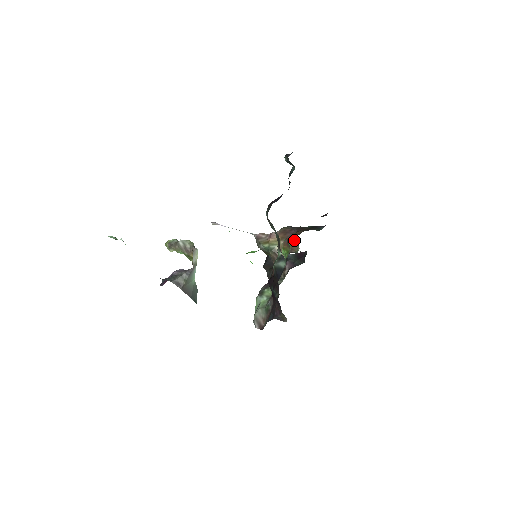
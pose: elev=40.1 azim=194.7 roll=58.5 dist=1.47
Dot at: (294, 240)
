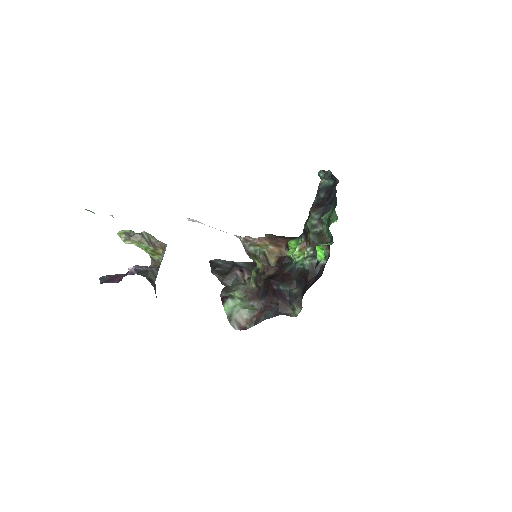
Dot at: (282, 246)
